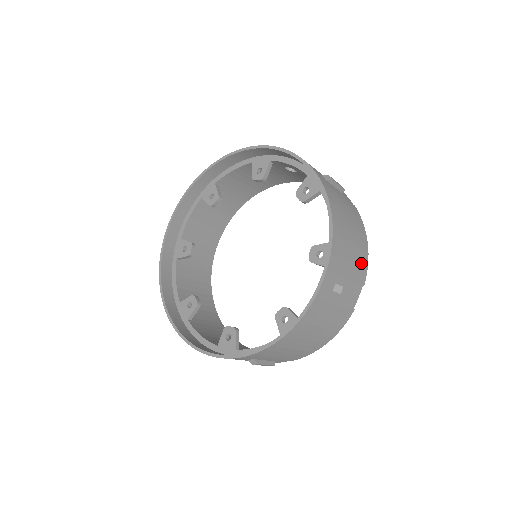
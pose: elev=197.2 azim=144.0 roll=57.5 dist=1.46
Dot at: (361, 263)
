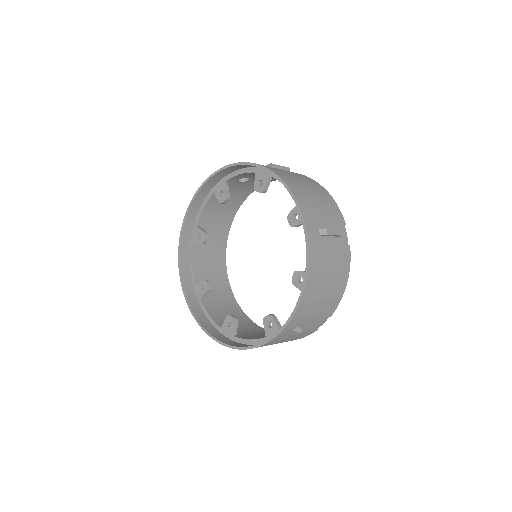
Dot at: (332, 208)
